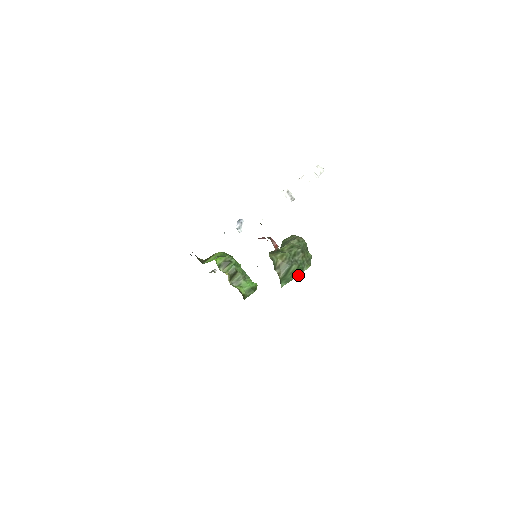
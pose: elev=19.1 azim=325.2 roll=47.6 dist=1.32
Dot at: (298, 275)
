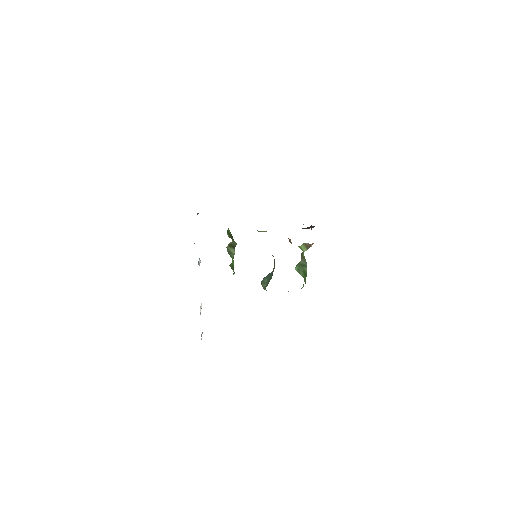
Dot at: (303, 277)
